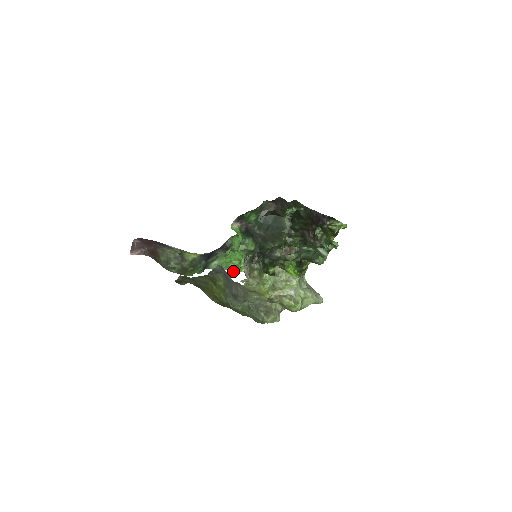
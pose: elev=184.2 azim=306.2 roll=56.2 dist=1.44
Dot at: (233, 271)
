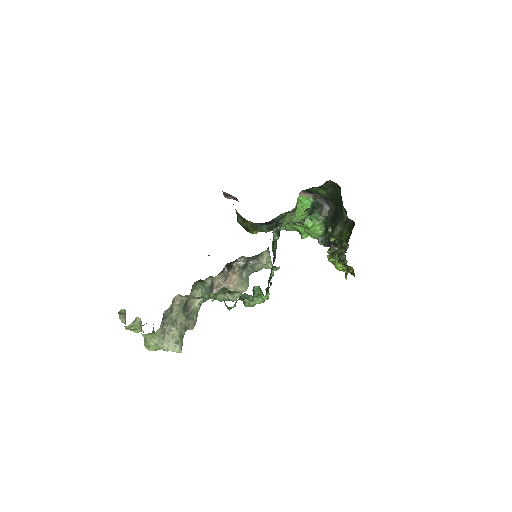
Dot at: (302, 237)
